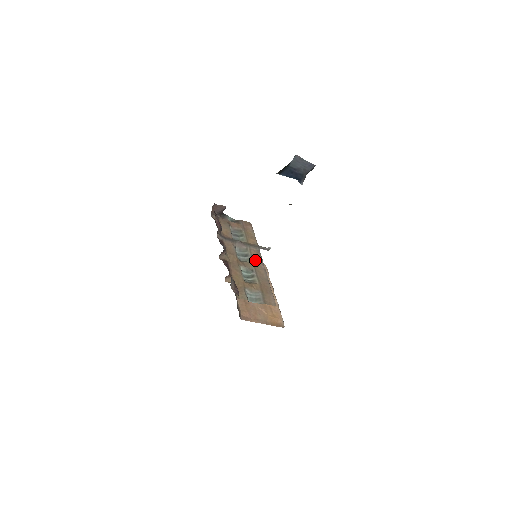
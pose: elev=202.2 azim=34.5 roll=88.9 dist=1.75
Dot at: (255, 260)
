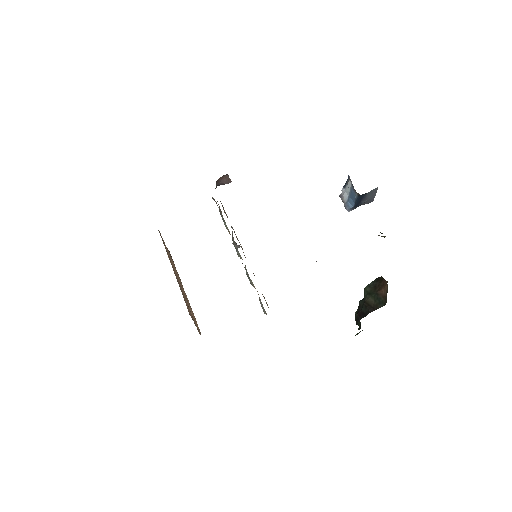
Dot at: occluded
